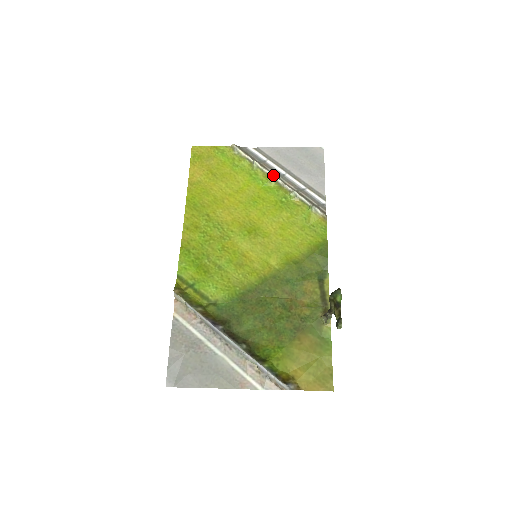
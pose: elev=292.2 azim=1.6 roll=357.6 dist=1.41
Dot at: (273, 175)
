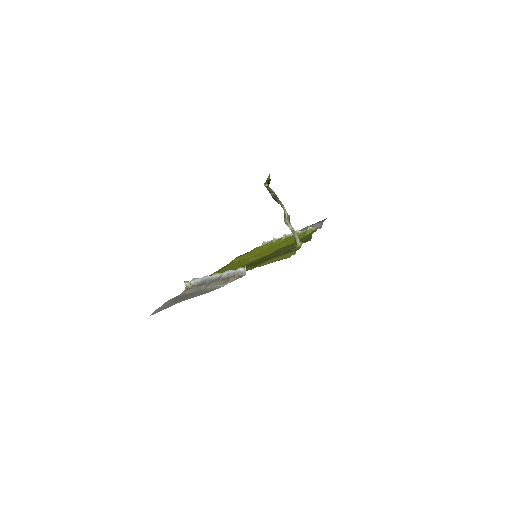
Dot at: occluded
